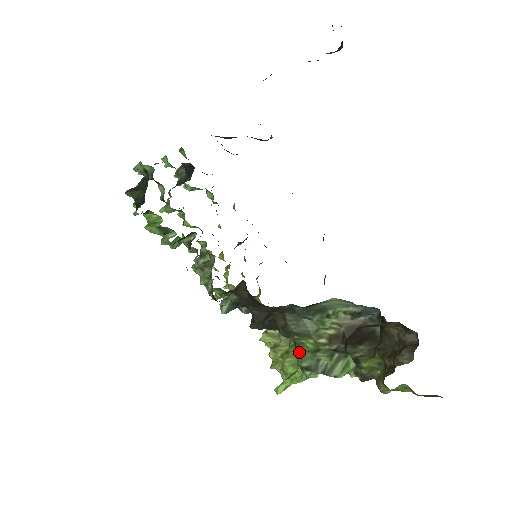
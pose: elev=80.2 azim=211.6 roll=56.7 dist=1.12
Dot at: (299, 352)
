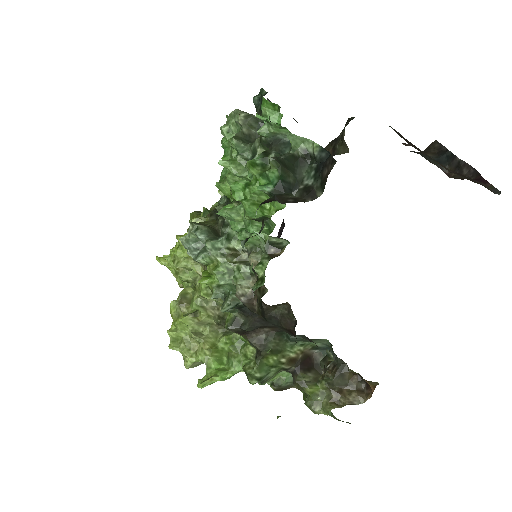
Dot at: (260, 364)
